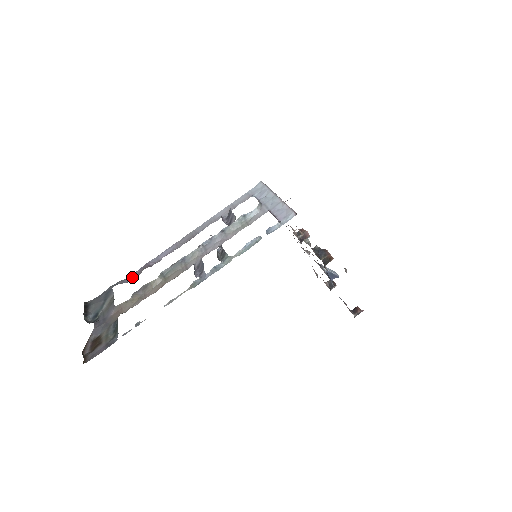
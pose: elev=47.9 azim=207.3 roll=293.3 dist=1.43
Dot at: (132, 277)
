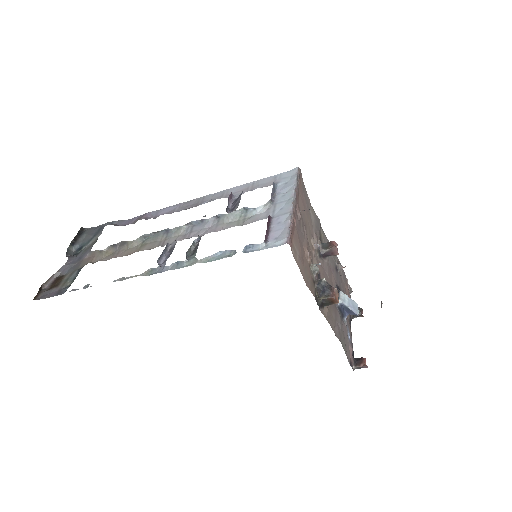
Dot at: (128, 222)
